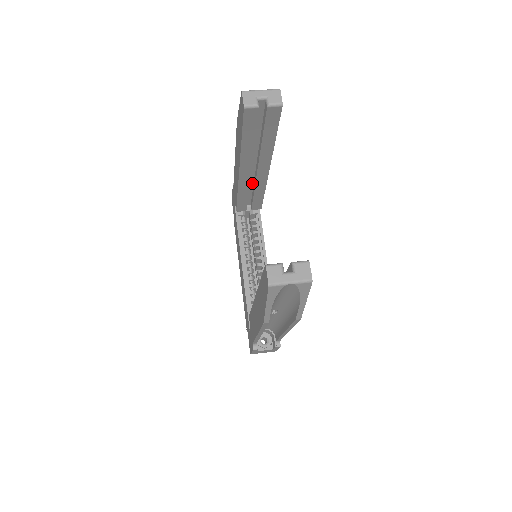
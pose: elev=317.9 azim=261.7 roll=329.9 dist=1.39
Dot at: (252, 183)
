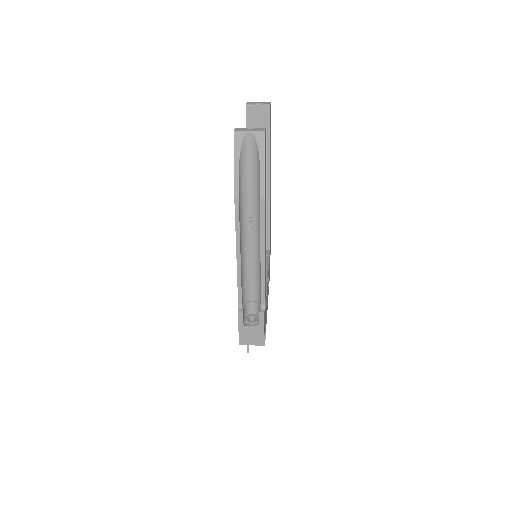
Dot at: occluded
